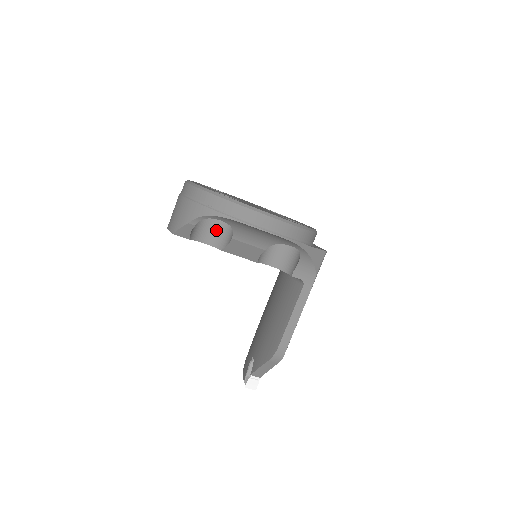
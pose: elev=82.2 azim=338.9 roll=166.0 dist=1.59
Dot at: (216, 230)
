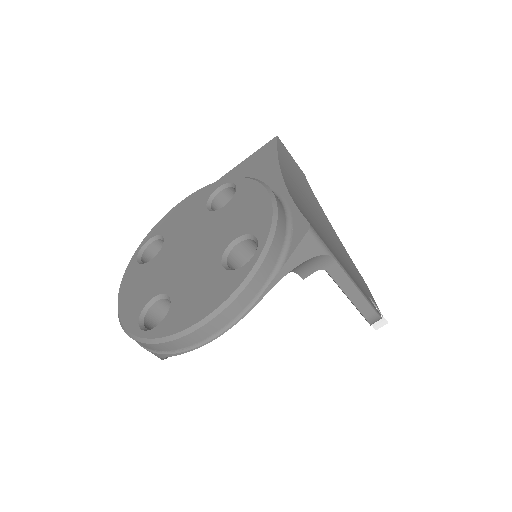
Dot at: occluded
